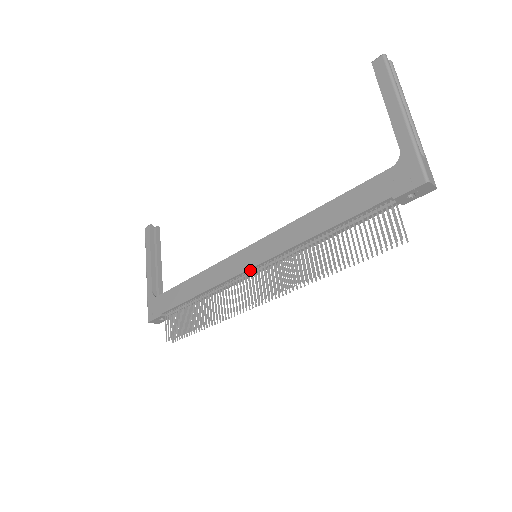
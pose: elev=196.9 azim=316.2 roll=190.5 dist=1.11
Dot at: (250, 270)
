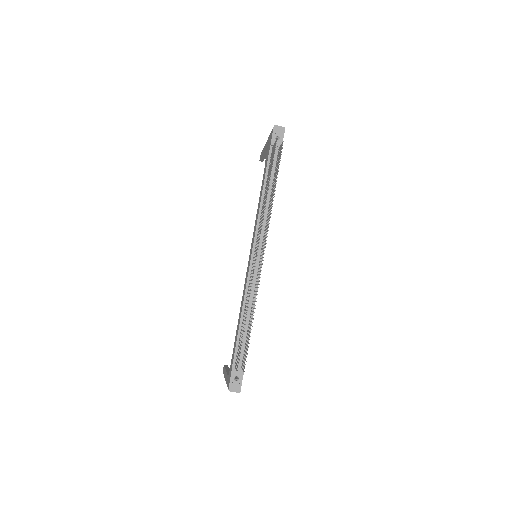
Dot at: (253, 259)
